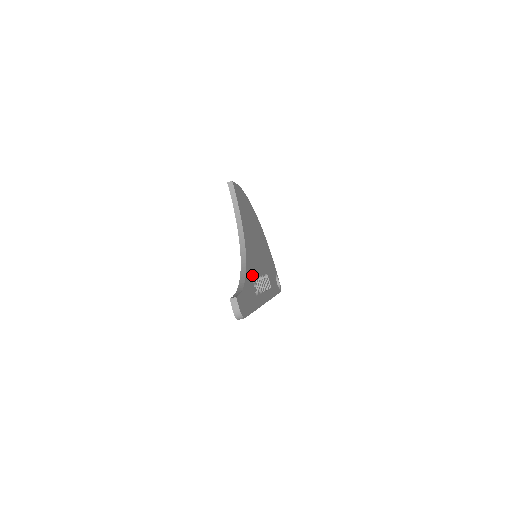
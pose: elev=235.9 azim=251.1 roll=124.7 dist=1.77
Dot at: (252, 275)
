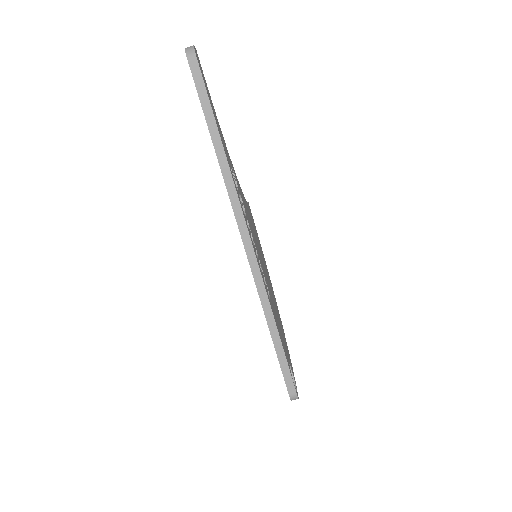
Dot at: occluded
